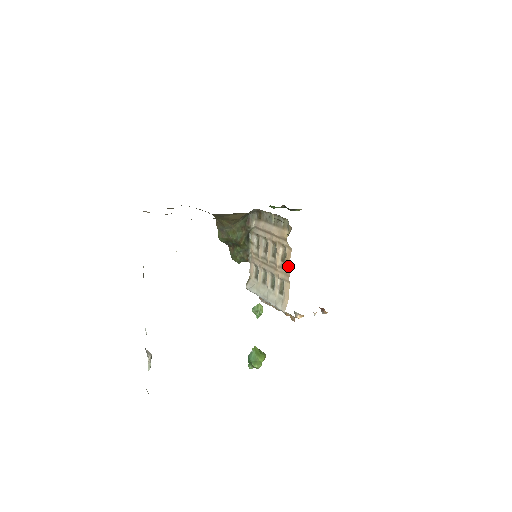
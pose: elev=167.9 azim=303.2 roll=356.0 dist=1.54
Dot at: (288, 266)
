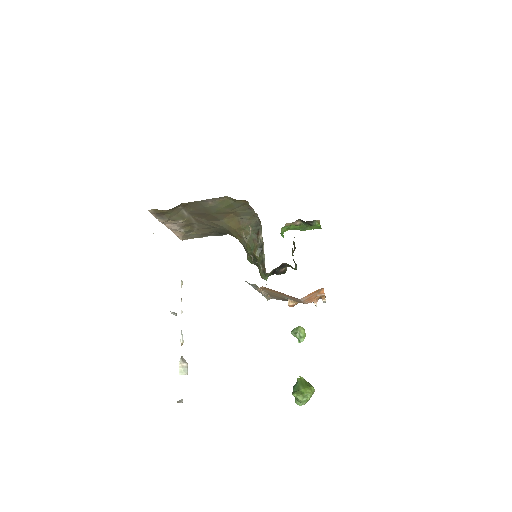
Dot at: (244, 236)
